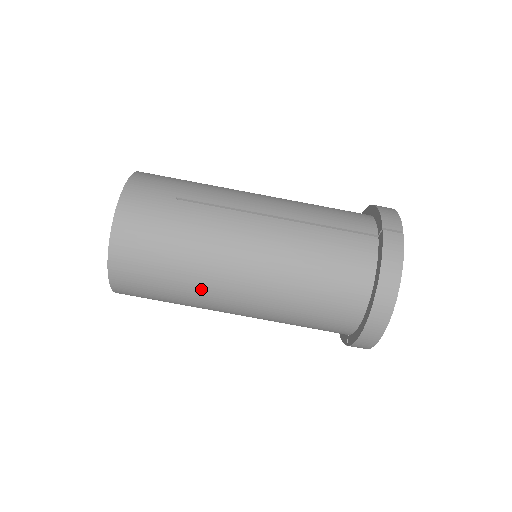
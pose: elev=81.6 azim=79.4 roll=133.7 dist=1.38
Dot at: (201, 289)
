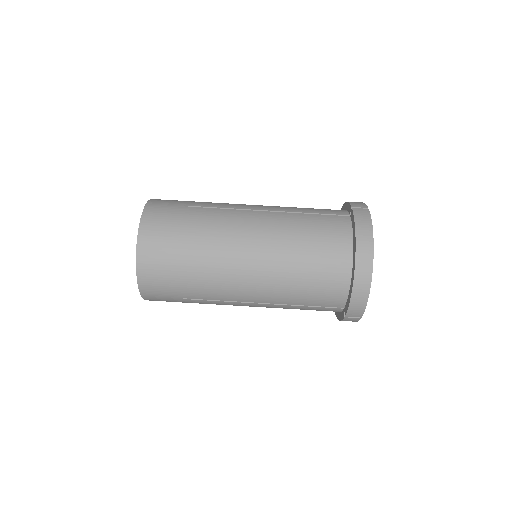
Dot at: (214, 271)
